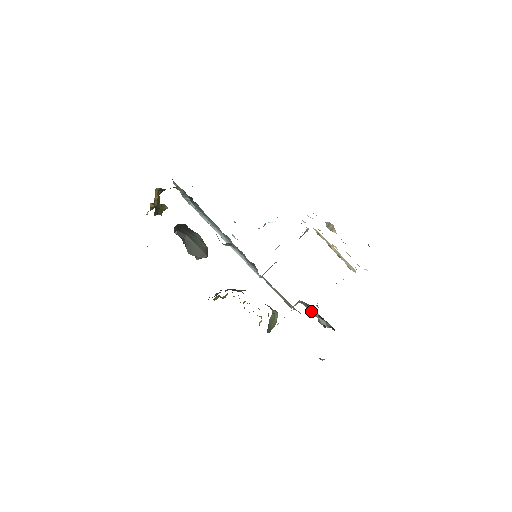
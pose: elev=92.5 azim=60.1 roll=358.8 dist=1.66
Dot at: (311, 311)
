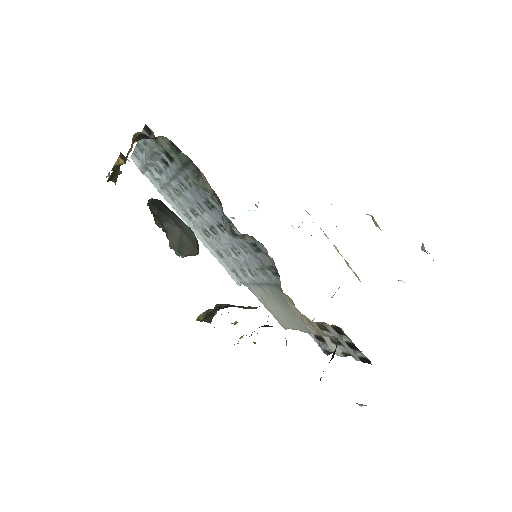
Dot at: occluded
